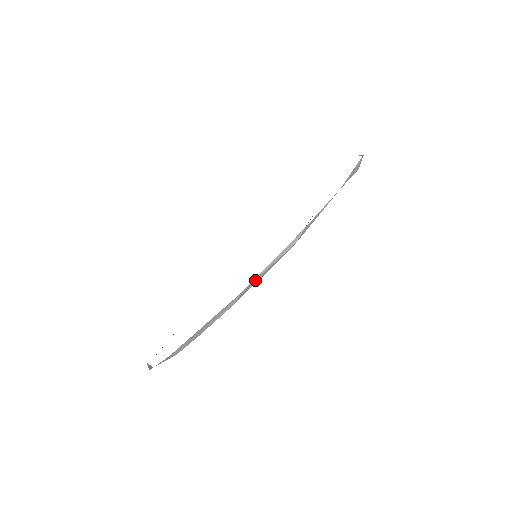
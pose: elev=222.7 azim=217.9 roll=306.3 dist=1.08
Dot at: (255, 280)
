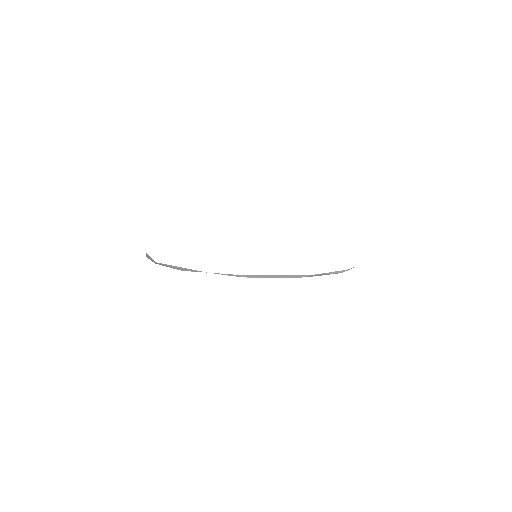
Dot at: (320, 274)
